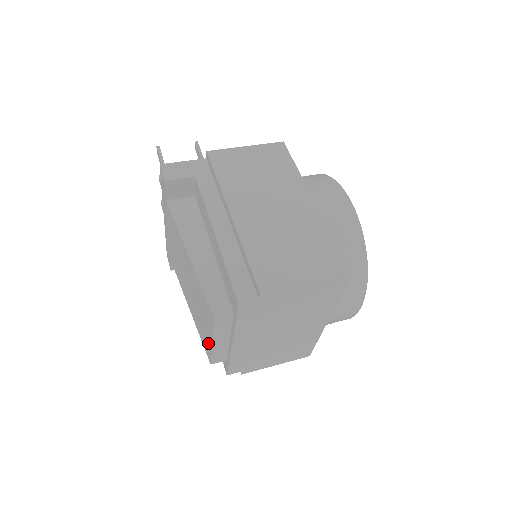
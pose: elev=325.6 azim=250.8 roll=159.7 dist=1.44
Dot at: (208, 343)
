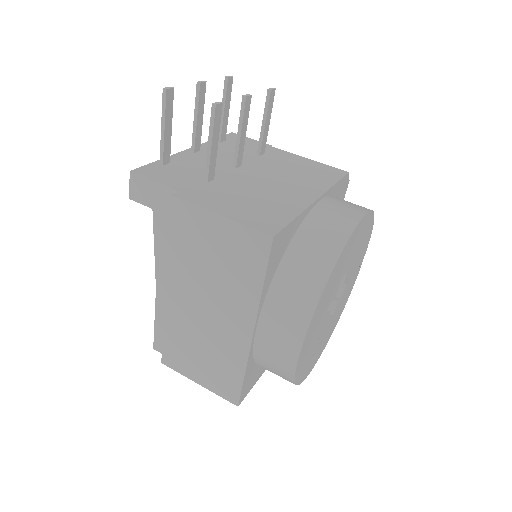
Dot at: occluded
